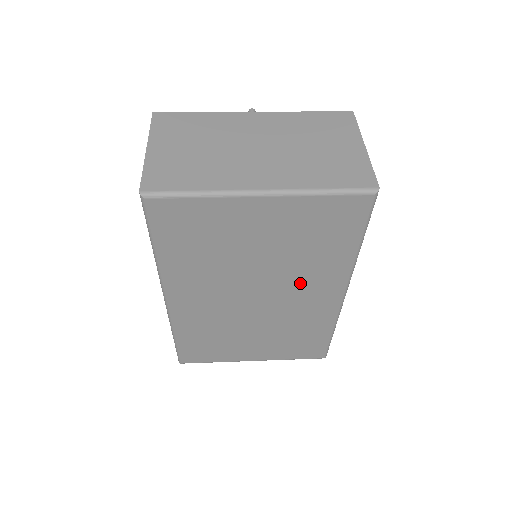
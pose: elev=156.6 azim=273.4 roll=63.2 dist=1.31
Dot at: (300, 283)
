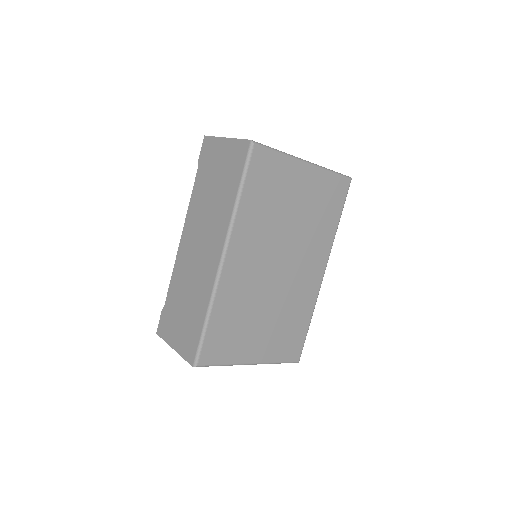
Dot at: (306, 253)
